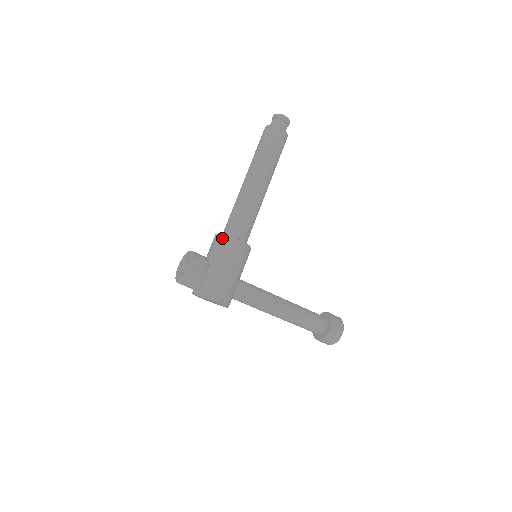
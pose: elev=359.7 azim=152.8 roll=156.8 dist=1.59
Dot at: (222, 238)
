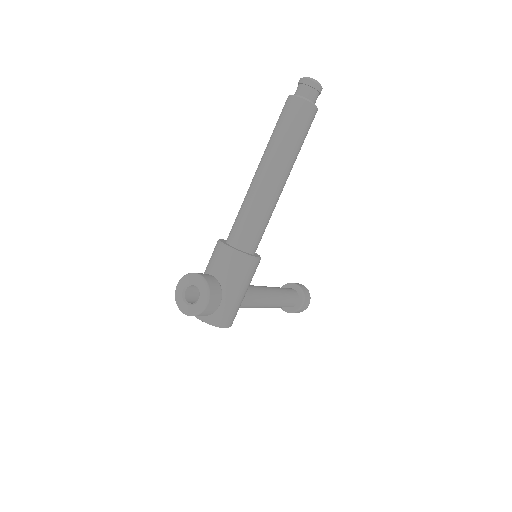
Dot at: (237, 256)
